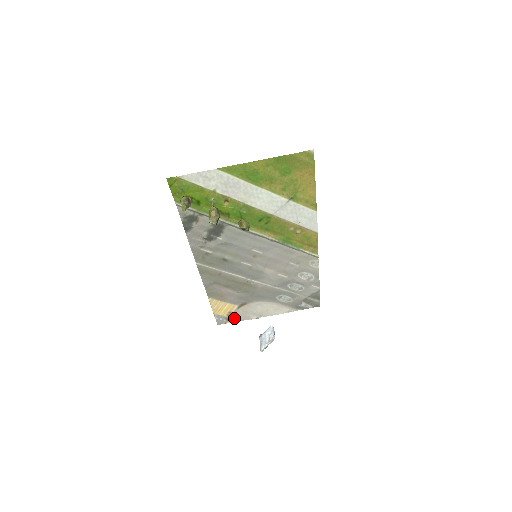
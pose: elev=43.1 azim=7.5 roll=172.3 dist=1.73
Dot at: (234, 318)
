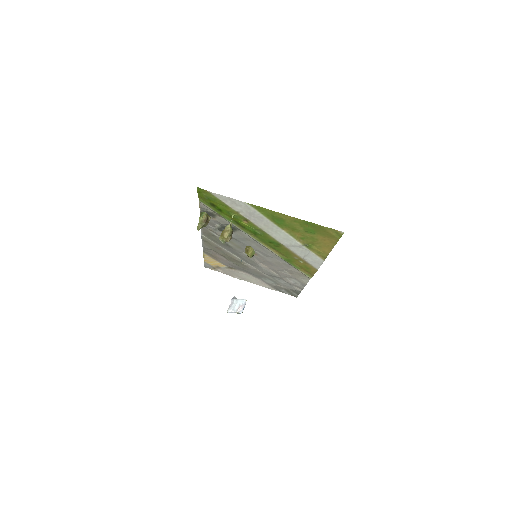
Dot at: (220, 270)
